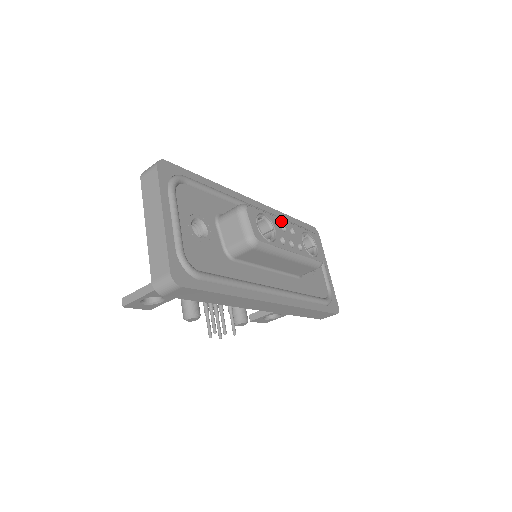
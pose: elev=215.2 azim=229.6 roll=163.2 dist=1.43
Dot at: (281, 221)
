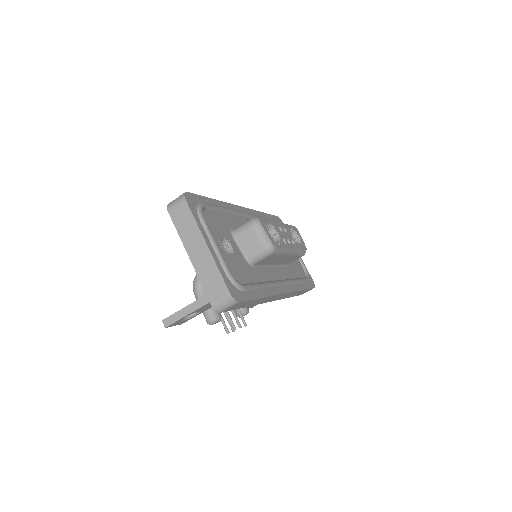
Dot at: (277, 224)
